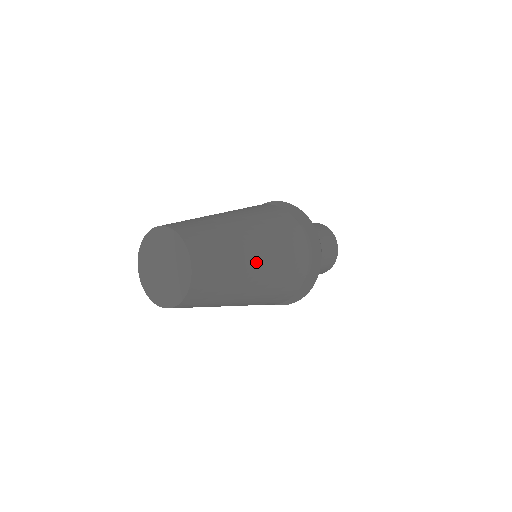
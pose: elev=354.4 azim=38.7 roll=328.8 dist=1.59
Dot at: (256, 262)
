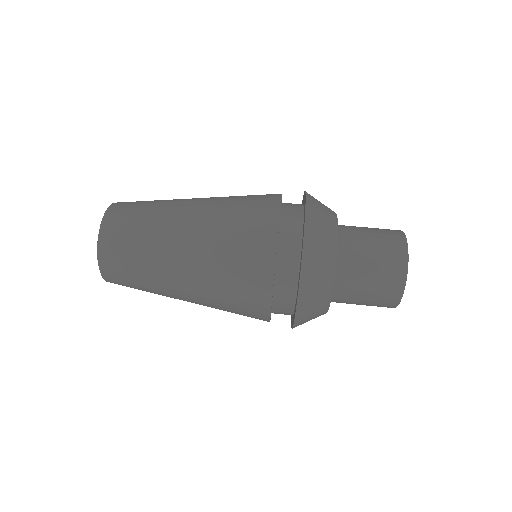
Dot at: (182, 291)
